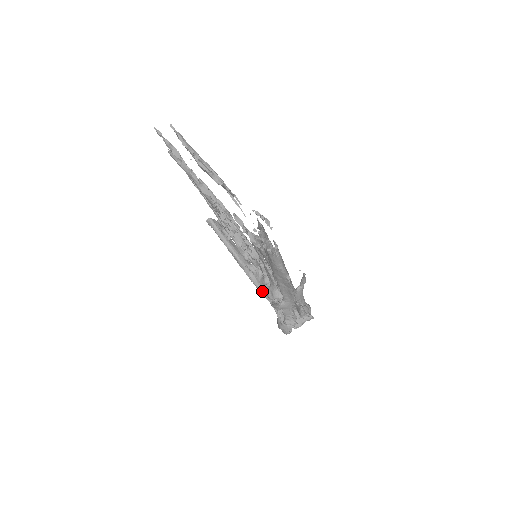
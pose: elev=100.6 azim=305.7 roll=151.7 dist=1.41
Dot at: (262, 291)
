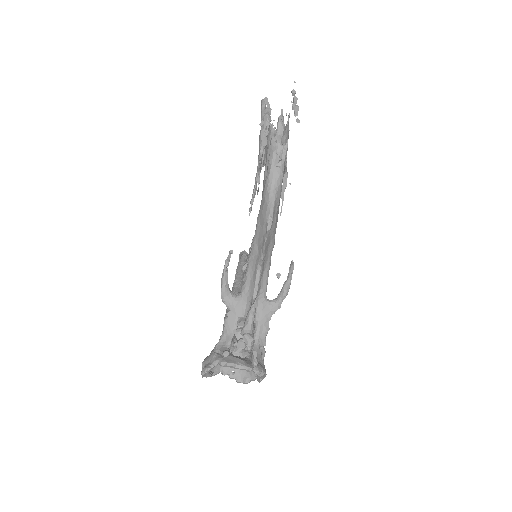
Dot at: occluded
